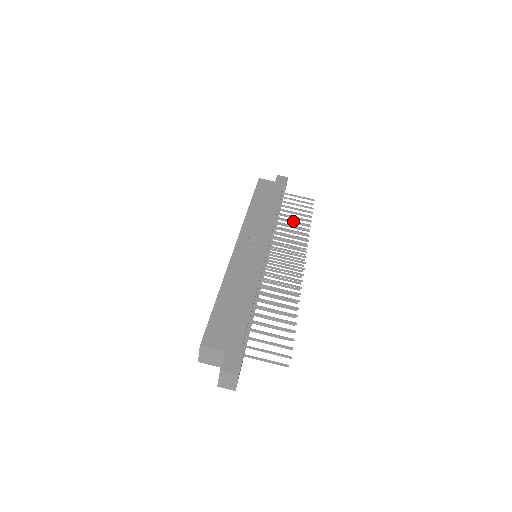
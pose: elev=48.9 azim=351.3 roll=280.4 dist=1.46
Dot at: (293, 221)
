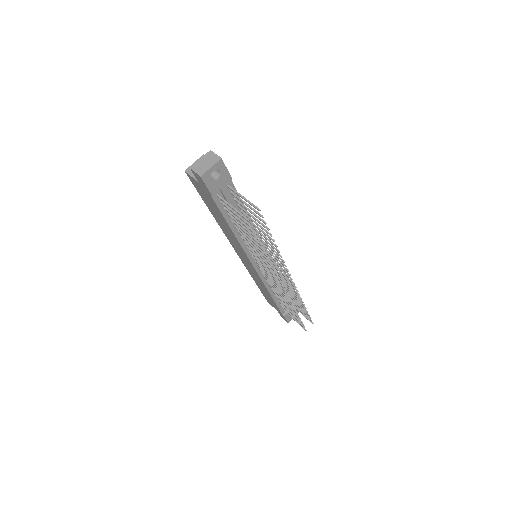
Dot at: occluded
